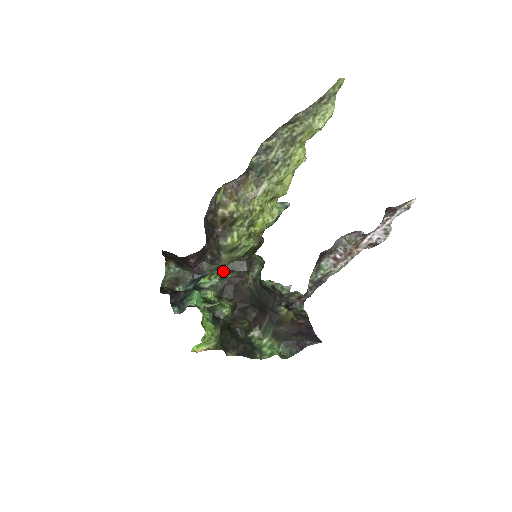
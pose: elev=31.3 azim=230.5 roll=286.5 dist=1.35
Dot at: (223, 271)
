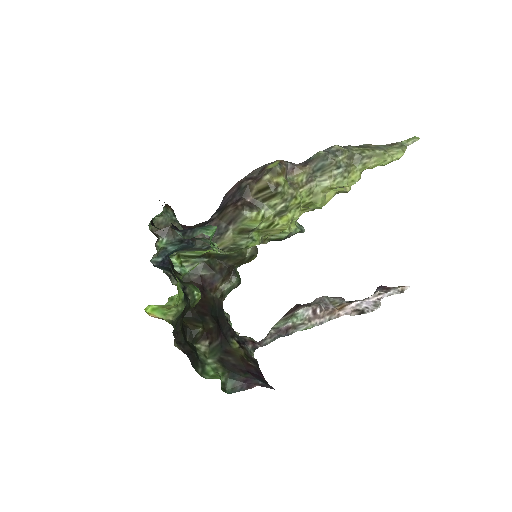
Dot at: (200, 264)
